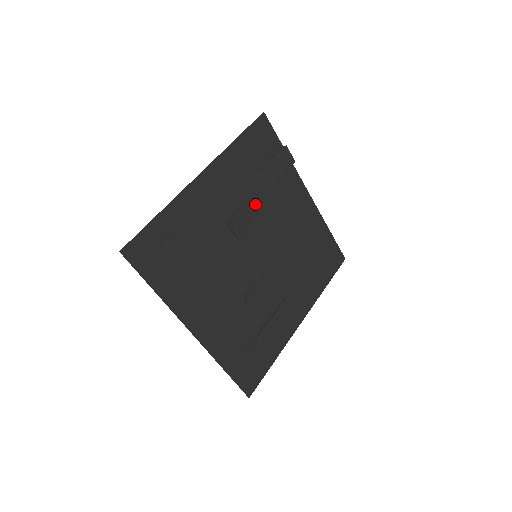
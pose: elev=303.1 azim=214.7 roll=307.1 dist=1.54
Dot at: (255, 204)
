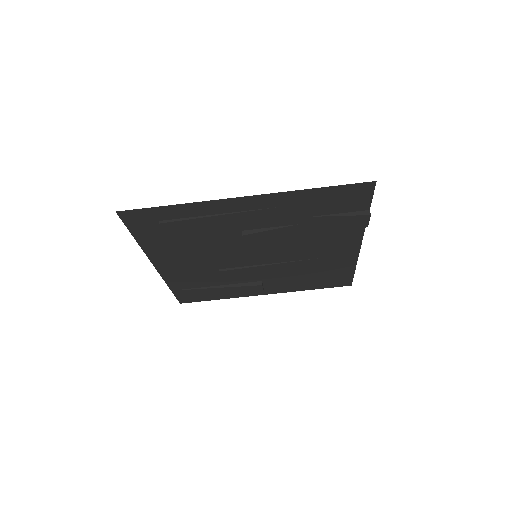
Dot at: (288, 232)
